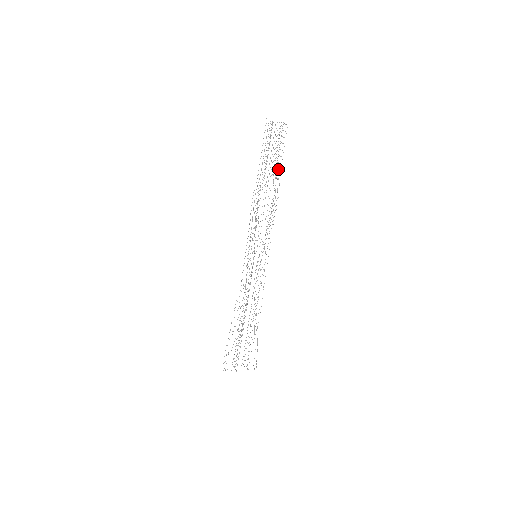
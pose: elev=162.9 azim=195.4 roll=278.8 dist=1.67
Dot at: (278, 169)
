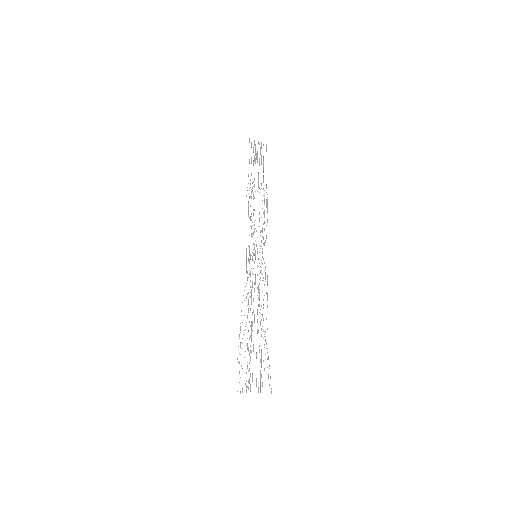
Dot at: occluded
